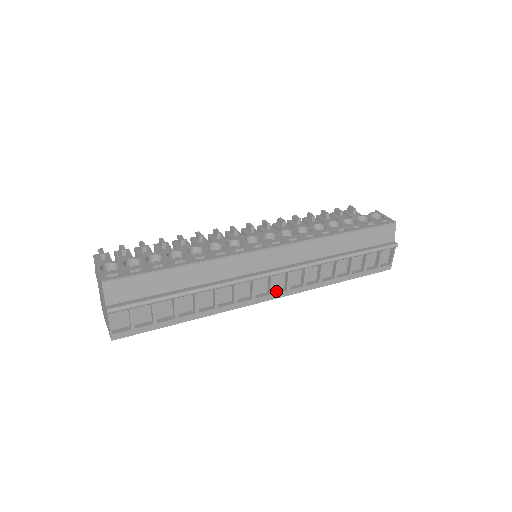
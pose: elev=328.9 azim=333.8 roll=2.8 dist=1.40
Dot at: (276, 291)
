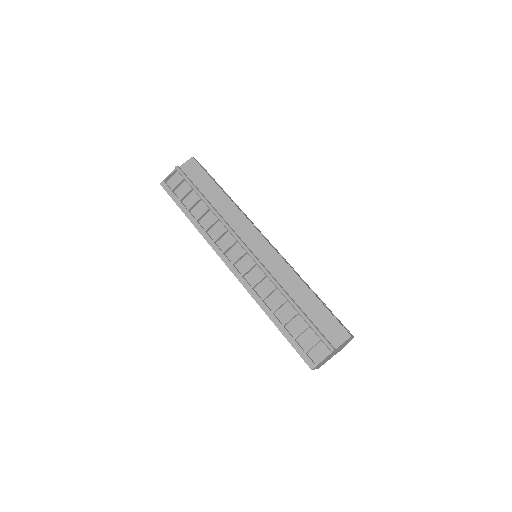
Dot at: (236, 268)
